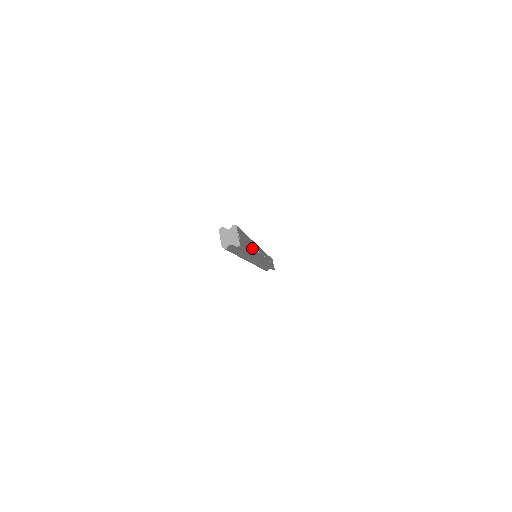
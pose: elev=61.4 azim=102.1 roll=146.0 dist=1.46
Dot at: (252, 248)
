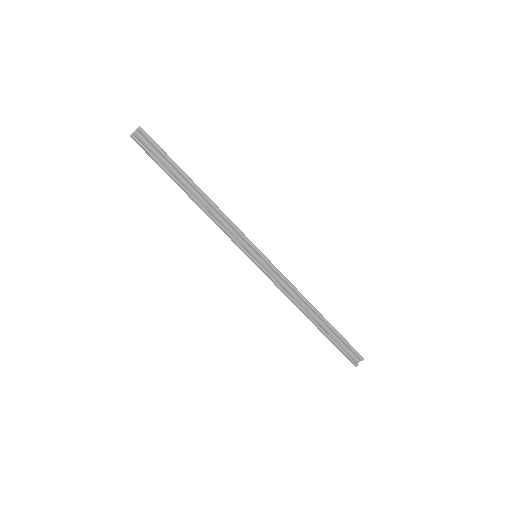
Dot at: occluded
